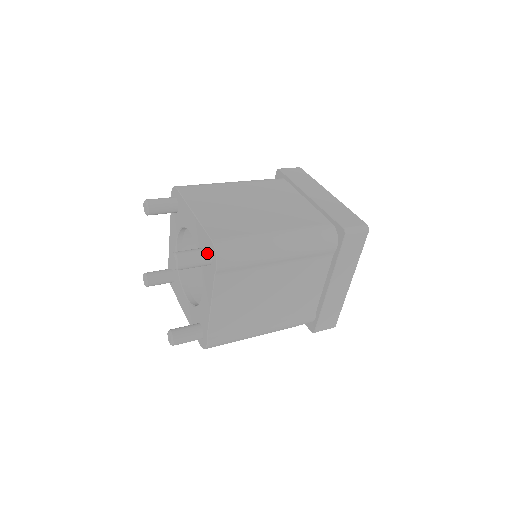
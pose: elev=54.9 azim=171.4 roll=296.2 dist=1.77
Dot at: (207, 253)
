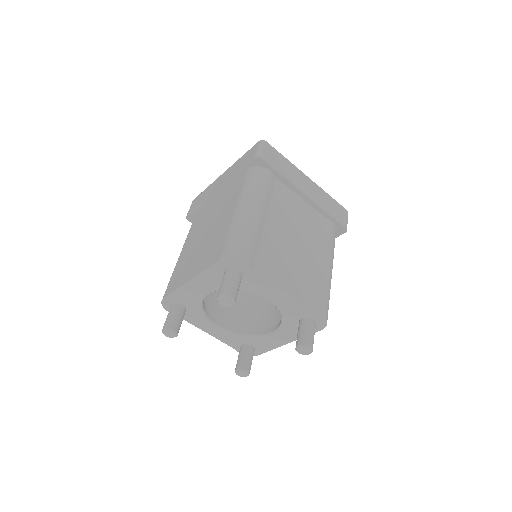
Dot at: (230, 271)
